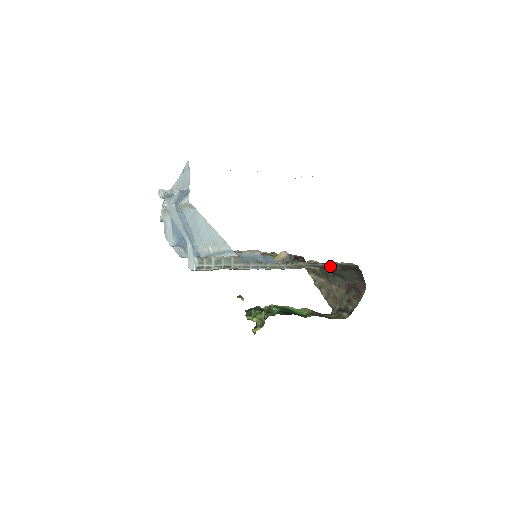
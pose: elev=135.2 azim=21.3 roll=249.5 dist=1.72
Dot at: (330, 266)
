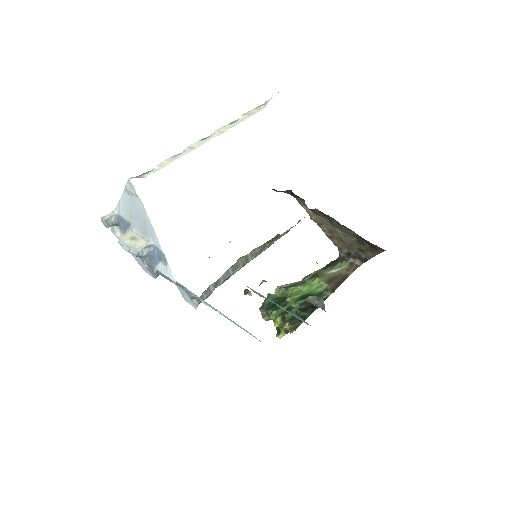
Dot at: occluded
